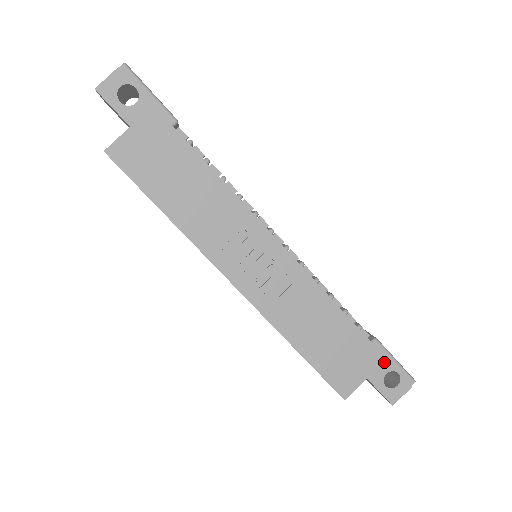
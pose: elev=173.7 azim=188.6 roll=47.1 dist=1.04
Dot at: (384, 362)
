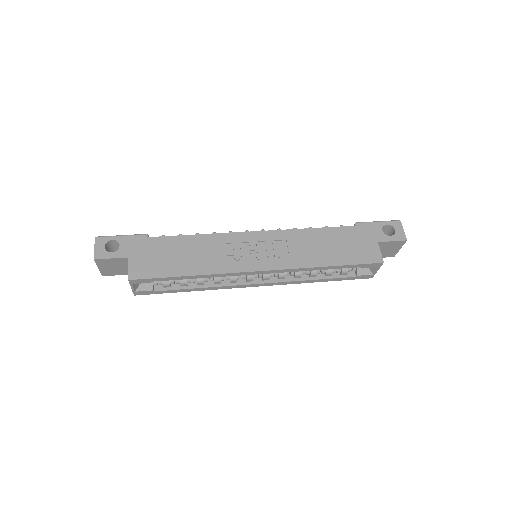
Dot at: (374, 227)
